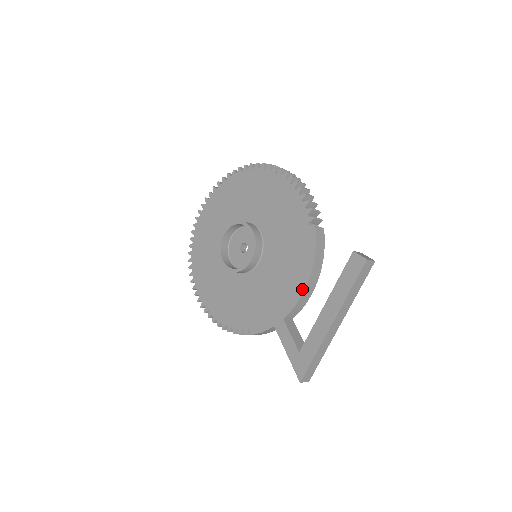
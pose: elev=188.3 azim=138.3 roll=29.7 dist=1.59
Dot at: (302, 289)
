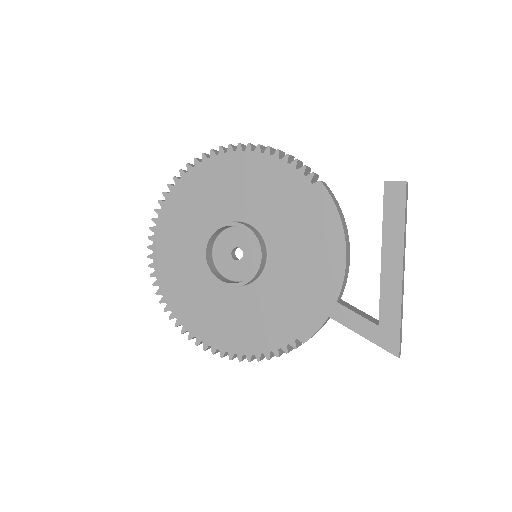
Dot at: (342, 256)
